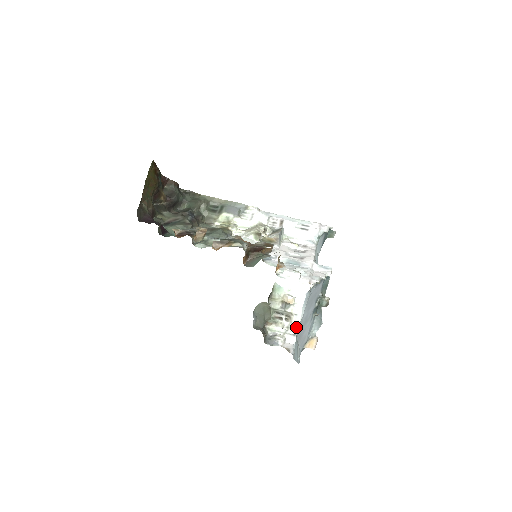
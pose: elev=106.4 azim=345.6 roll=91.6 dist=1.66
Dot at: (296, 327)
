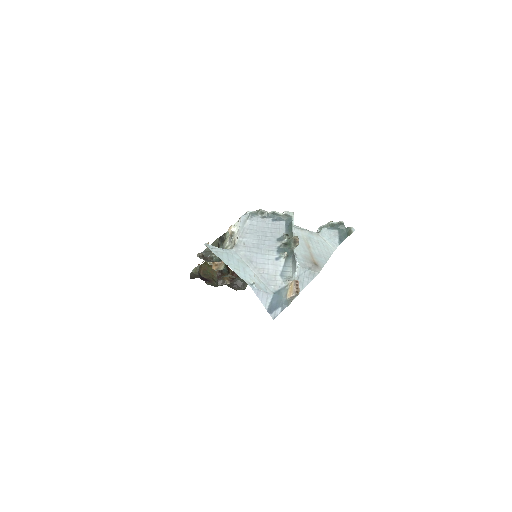
Dot at: (236, 245)
